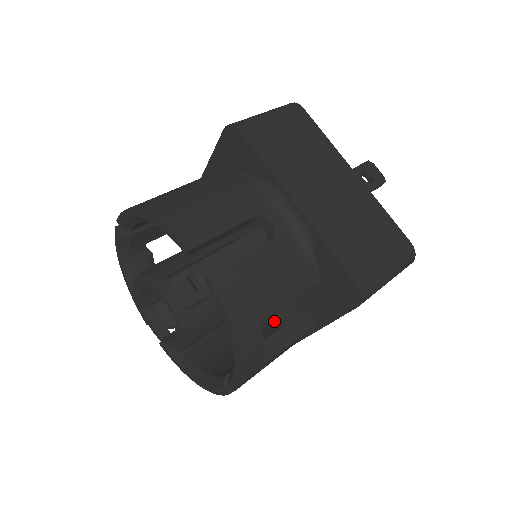
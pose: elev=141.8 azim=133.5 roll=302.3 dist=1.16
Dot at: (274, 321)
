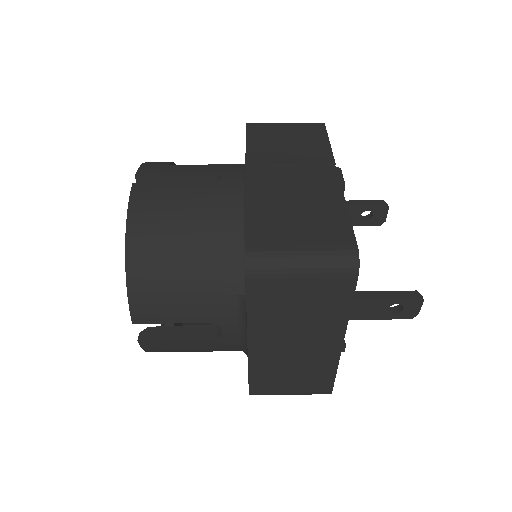
Dot at: occluded
